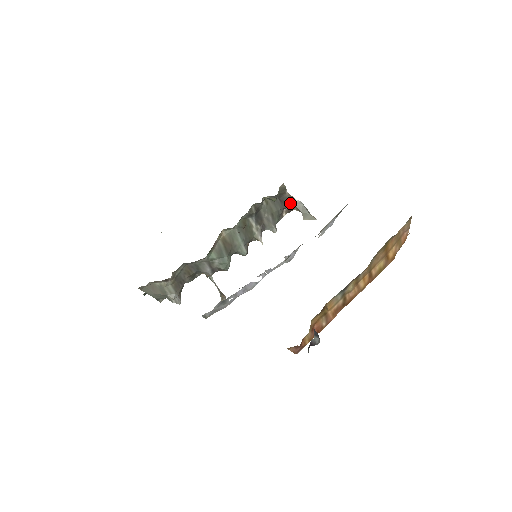
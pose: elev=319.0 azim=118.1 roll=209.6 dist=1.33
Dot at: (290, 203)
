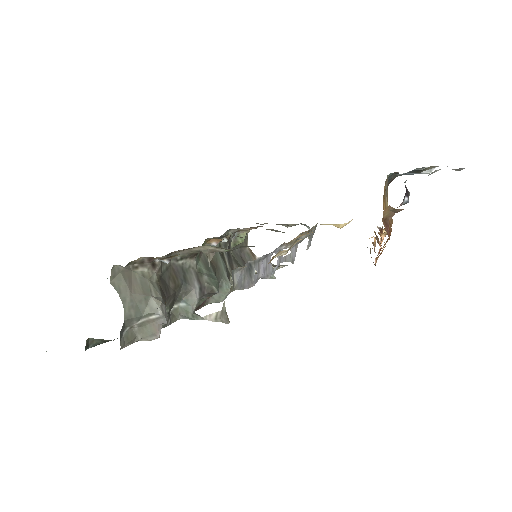
Dot at: (252, 260)
